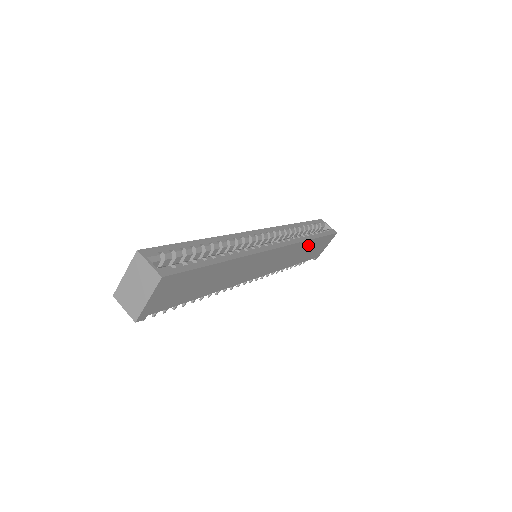
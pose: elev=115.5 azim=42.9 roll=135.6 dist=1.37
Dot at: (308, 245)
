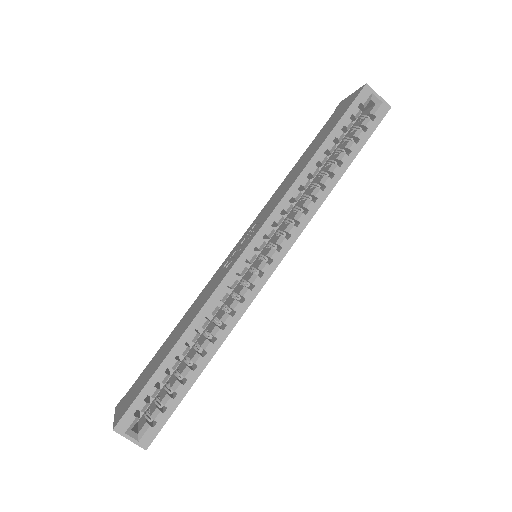
Dot at: occluded
